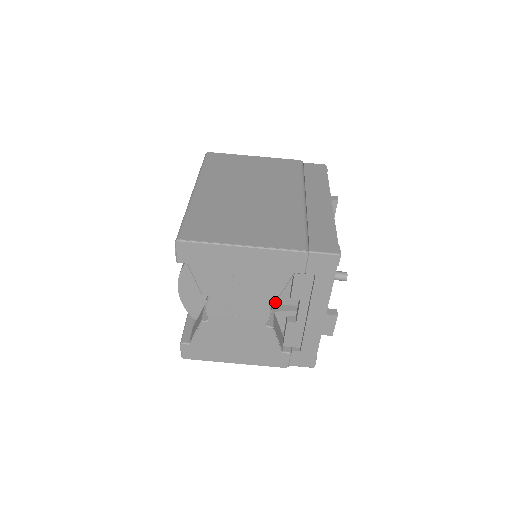
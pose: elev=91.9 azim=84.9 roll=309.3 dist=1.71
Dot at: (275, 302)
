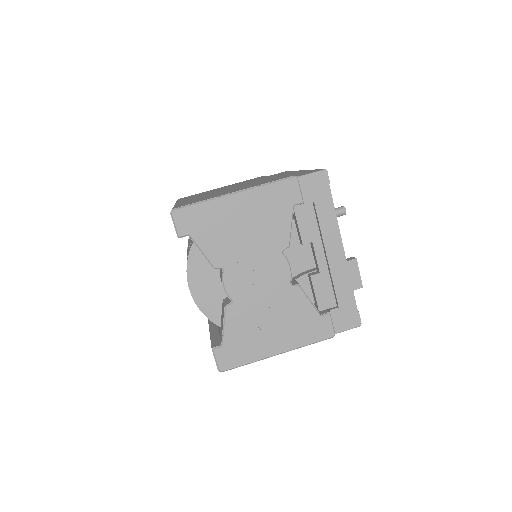
Dot at: occluded
